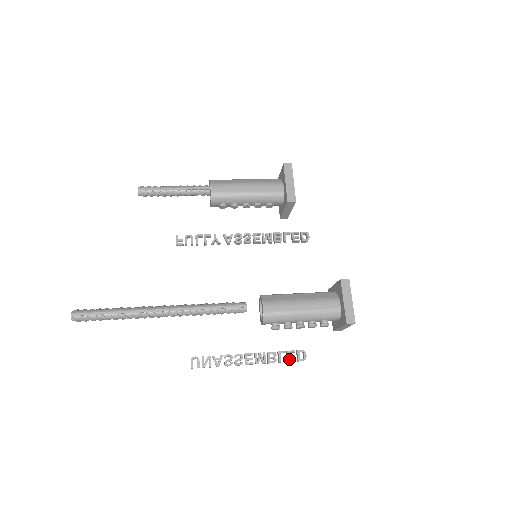
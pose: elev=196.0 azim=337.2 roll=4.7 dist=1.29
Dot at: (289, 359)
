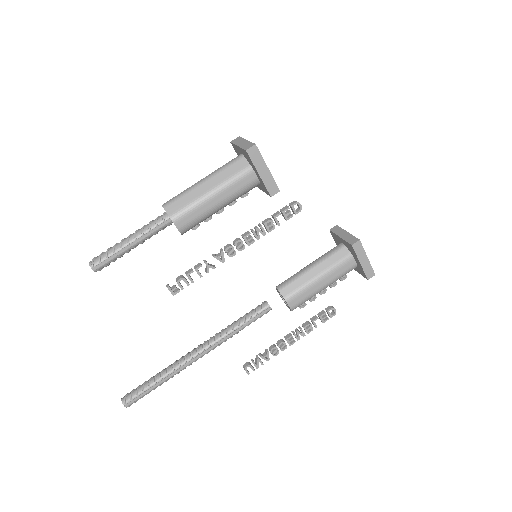
Dot at: (323, 321)
